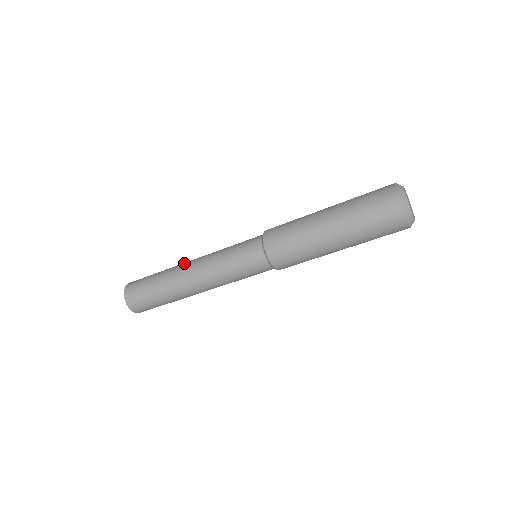
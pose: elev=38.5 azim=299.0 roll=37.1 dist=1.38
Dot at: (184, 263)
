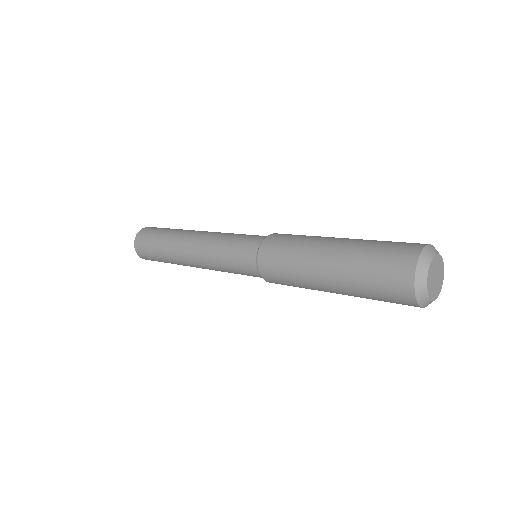
Dot at: (194, 230)
